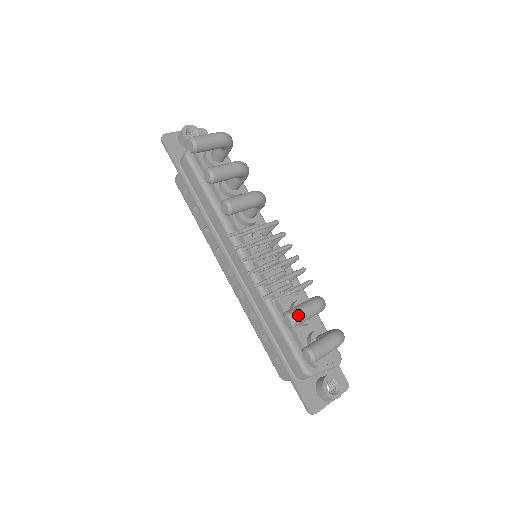
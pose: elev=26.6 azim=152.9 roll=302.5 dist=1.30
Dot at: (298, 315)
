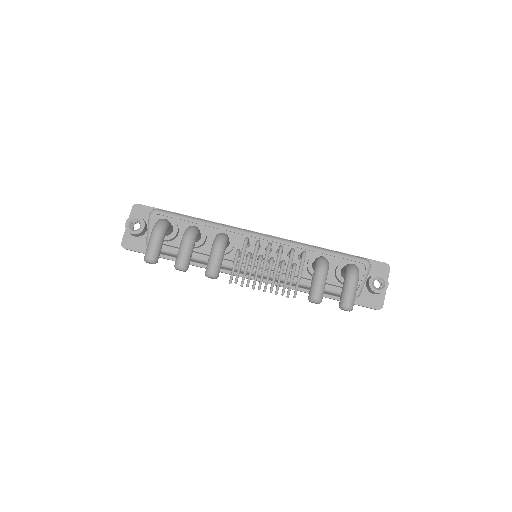
Dot at: (317, 295)
